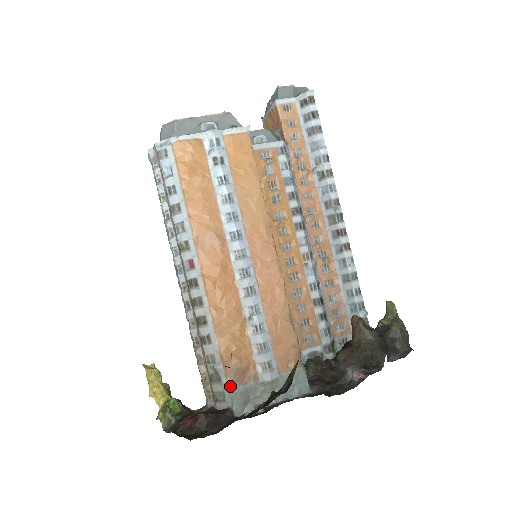
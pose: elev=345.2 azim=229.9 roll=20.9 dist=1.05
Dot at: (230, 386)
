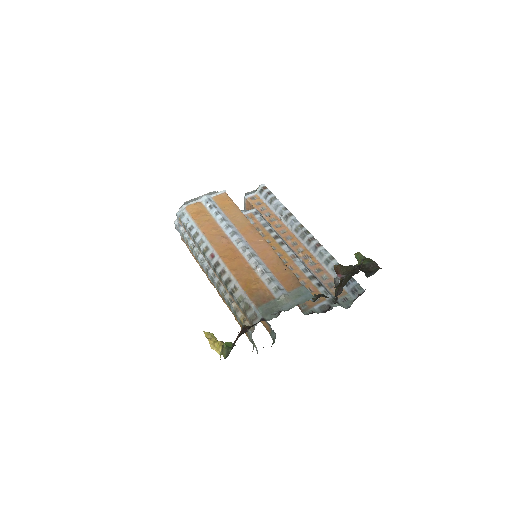
Dot at: (257, 306)
